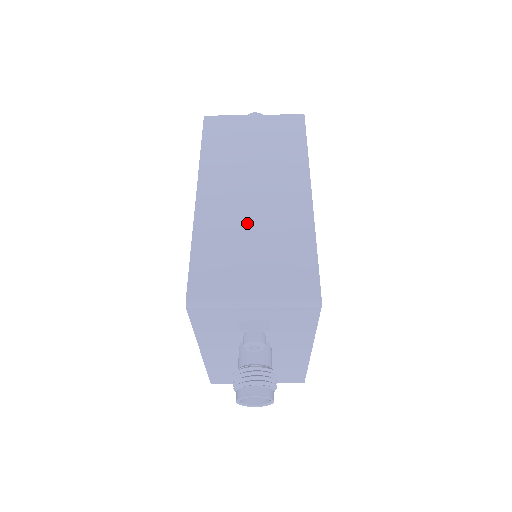
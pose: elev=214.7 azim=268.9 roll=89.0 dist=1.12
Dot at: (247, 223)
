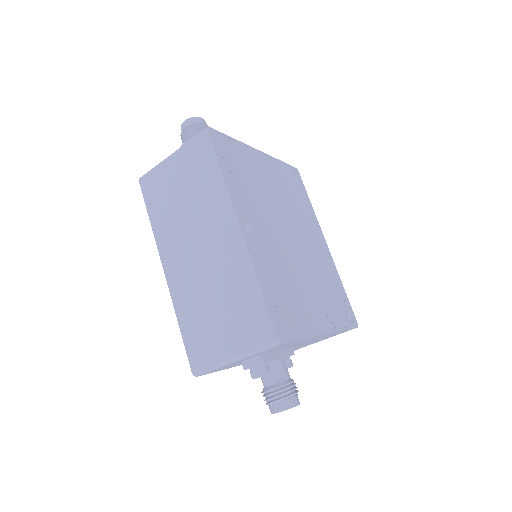
Dot at: (205, 284)
